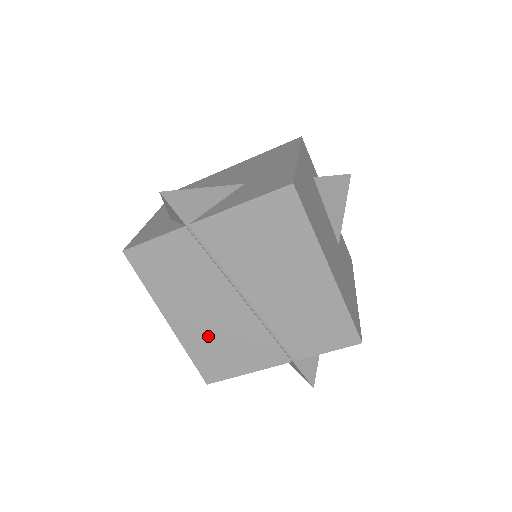
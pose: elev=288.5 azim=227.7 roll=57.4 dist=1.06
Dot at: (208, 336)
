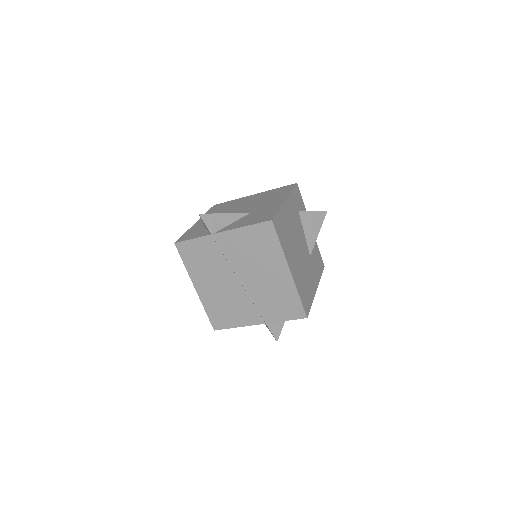
Dot at: (218, 300)
